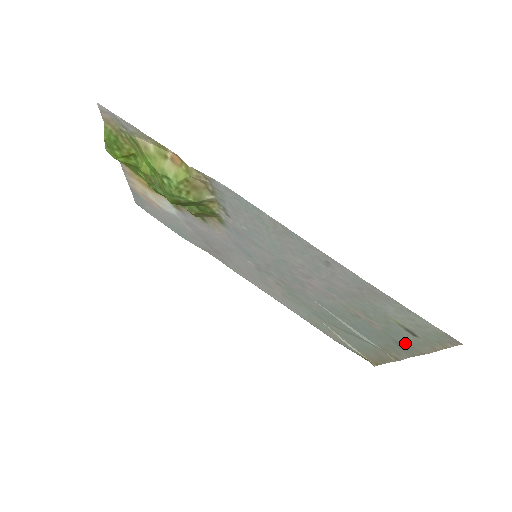
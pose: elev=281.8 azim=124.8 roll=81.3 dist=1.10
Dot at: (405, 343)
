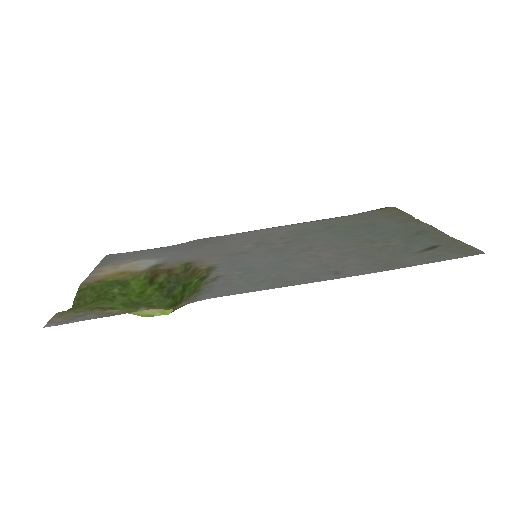
Dot at: (426, 237)
